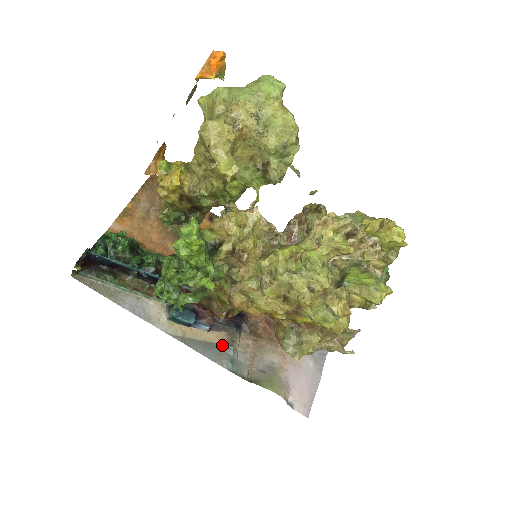
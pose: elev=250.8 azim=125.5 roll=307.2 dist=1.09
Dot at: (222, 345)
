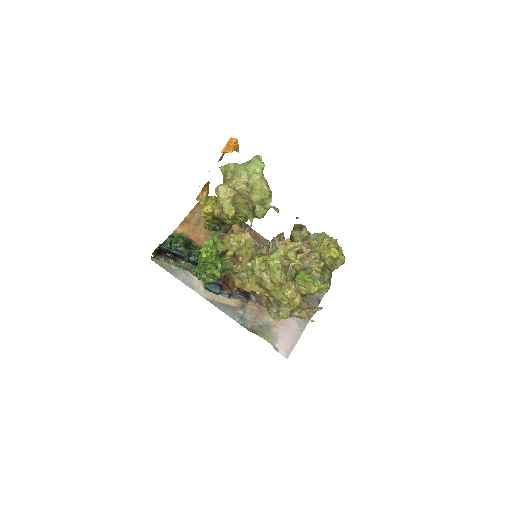
Dot at: (236, 307)
